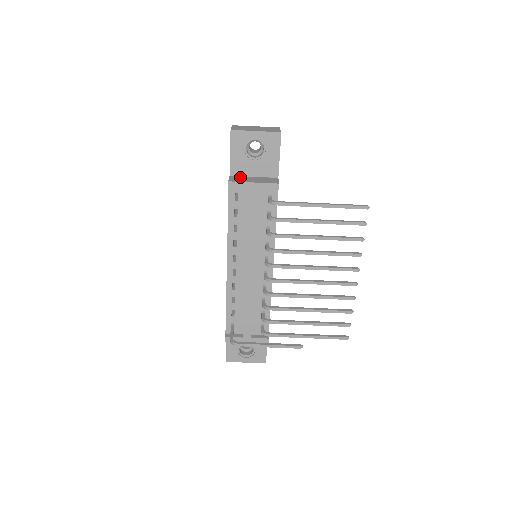
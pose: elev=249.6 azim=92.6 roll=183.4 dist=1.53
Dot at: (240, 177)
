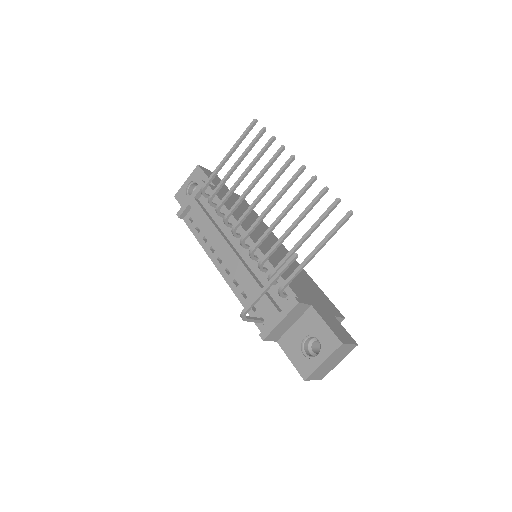
Dot at: occluded
